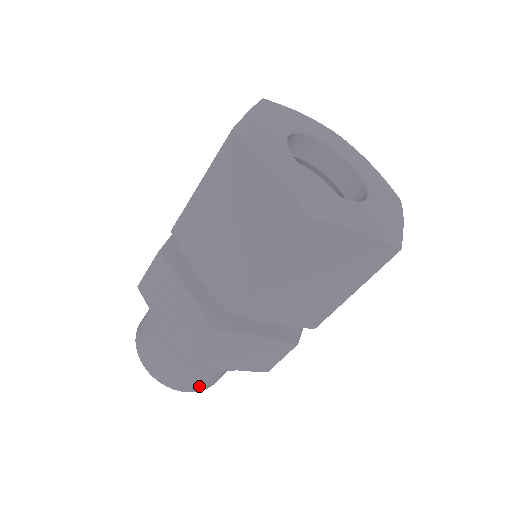
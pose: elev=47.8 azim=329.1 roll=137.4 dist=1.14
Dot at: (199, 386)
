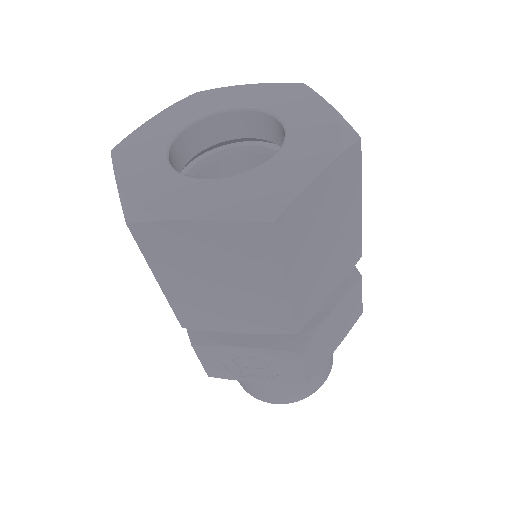
Dot at: (327, 370)
